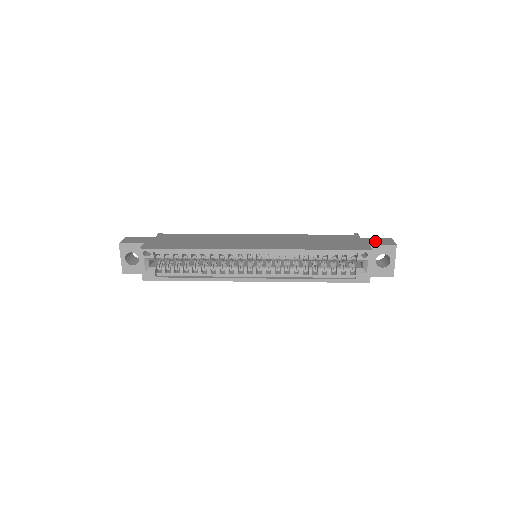
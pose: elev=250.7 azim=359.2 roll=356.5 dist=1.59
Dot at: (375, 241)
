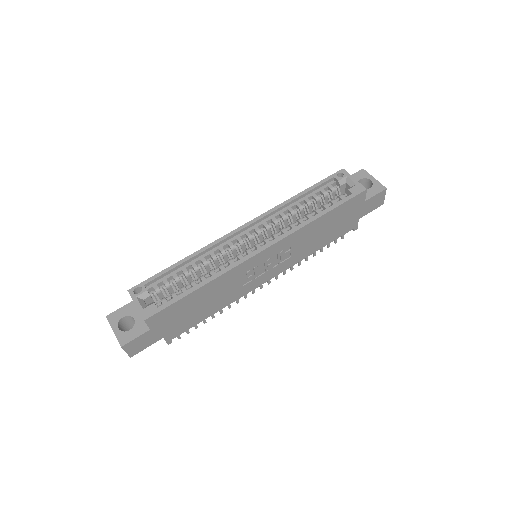
Dot at: occluded
